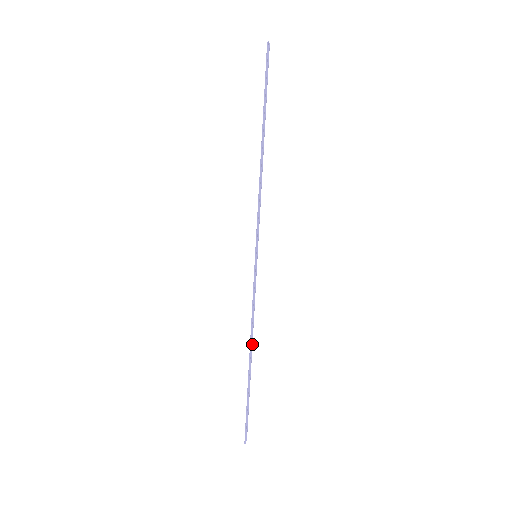
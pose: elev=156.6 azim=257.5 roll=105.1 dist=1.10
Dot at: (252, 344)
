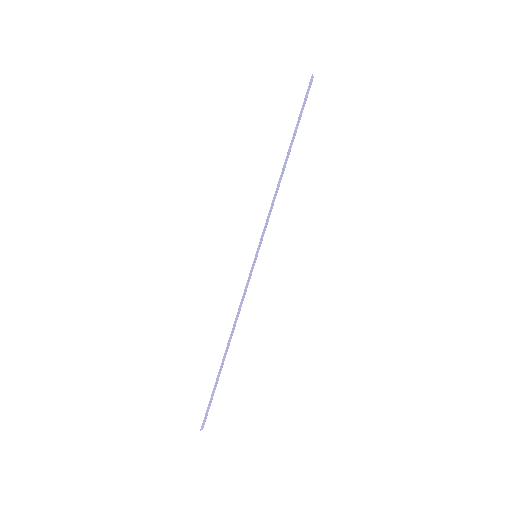
Dot at: occluded
